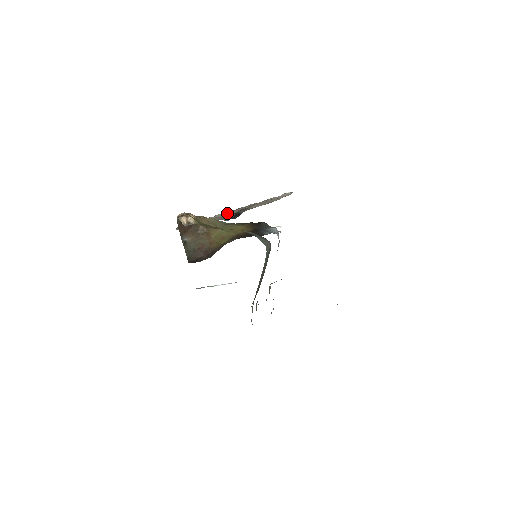
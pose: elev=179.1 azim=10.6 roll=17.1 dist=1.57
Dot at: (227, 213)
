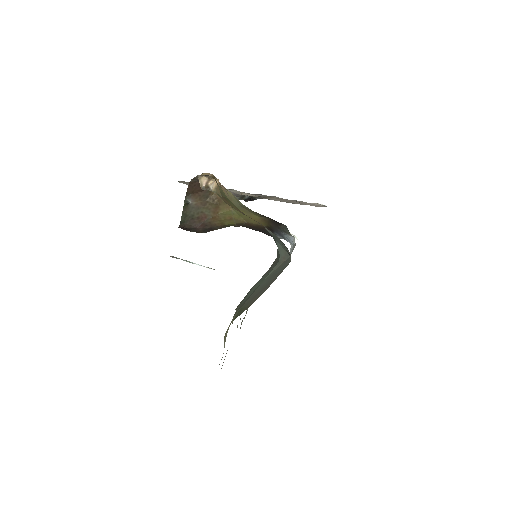
Dot at: (245, 193)
